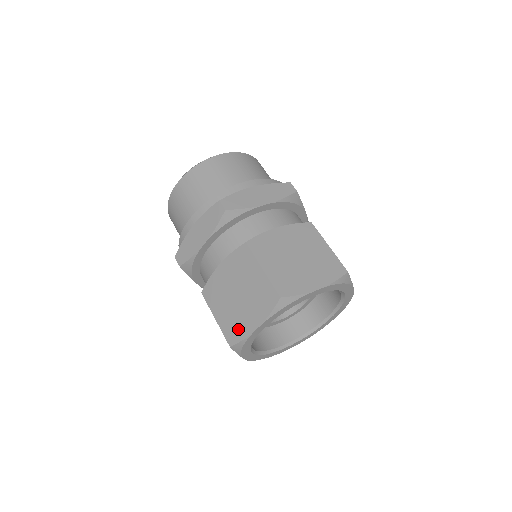
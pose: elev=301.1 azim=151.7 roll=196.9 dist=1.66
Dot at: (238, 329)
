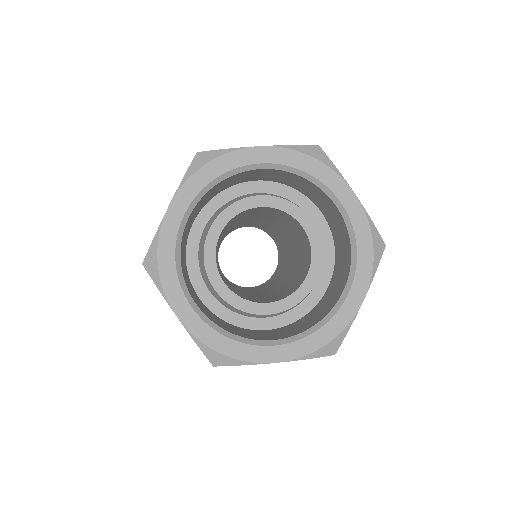
Dot at: occluded
